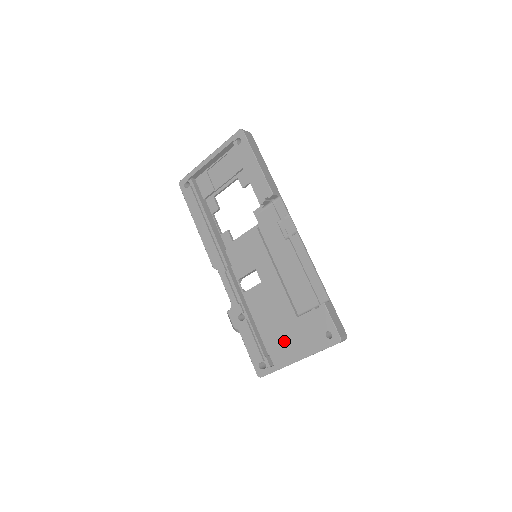
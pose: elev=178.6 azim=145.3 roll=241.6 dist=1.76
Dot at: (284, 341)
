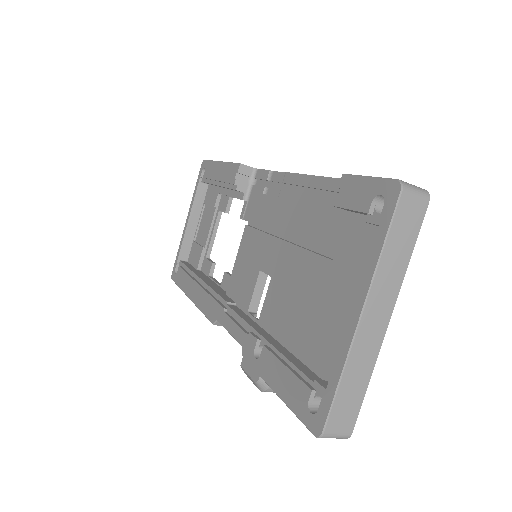
Dot at: (334, 323)
